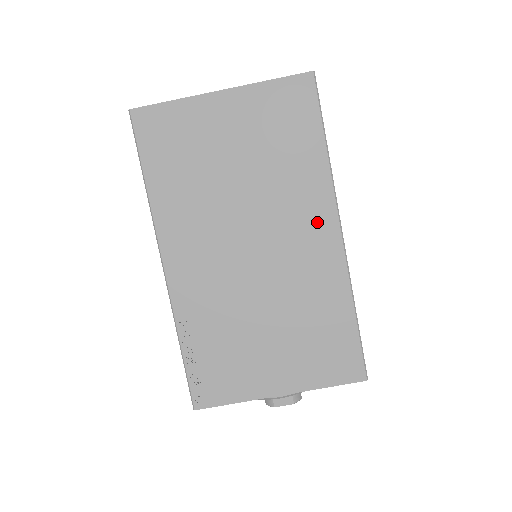
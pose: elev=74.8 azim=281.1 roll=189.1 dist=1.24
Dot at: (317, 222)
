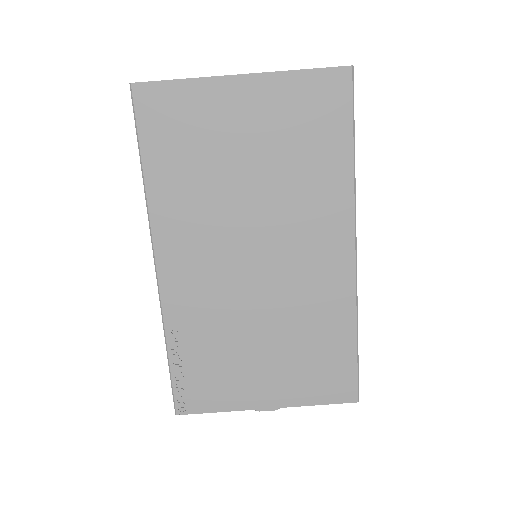
Dot at: (331, 238)
